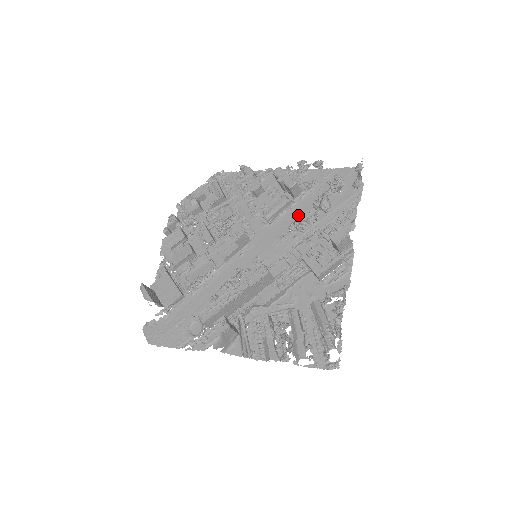
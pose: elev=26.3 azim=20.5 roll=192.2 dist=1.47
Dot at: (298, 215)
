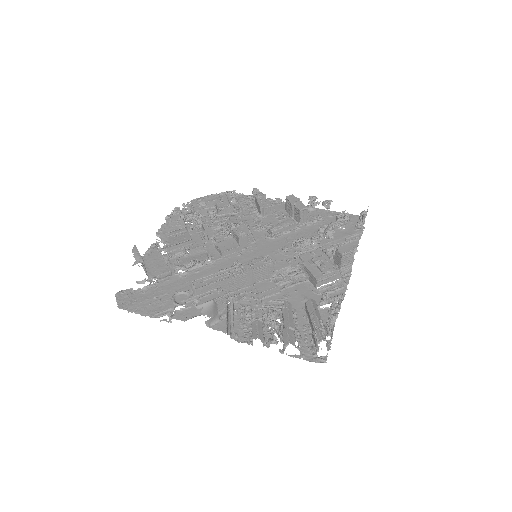
Dot at: (301, 237)
